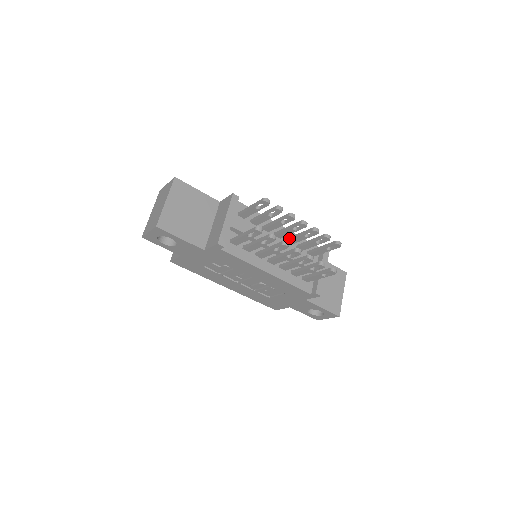
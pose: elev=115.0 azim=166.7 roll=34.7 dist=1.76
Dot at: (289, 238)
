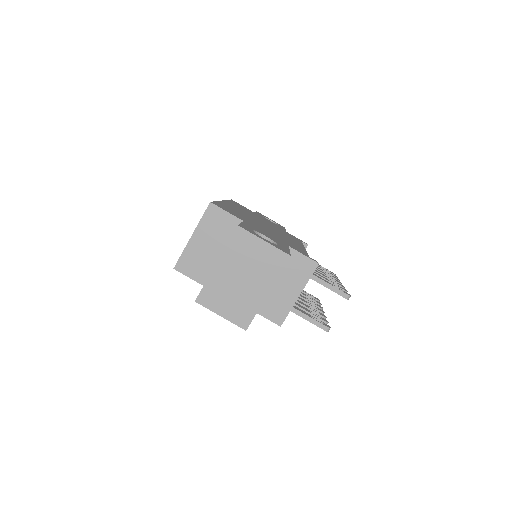
Dot at: occluded
